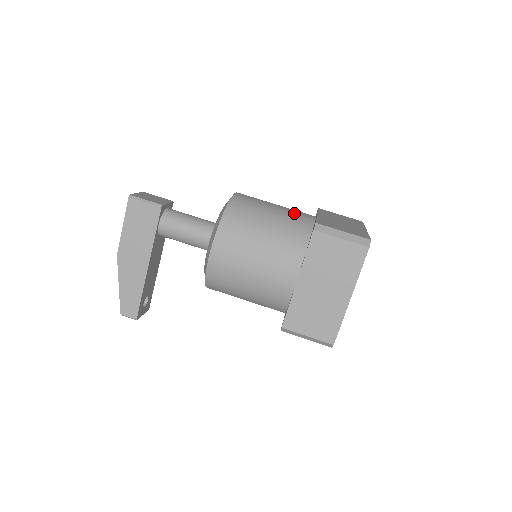
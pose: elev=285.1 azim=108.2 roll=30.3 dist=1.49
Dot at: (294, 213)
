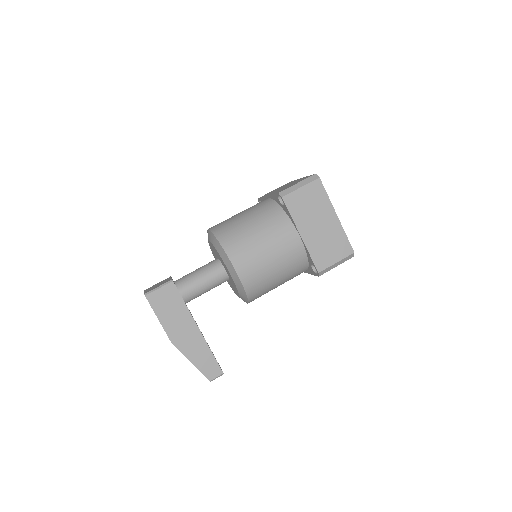
Dot at: (255, 206)
